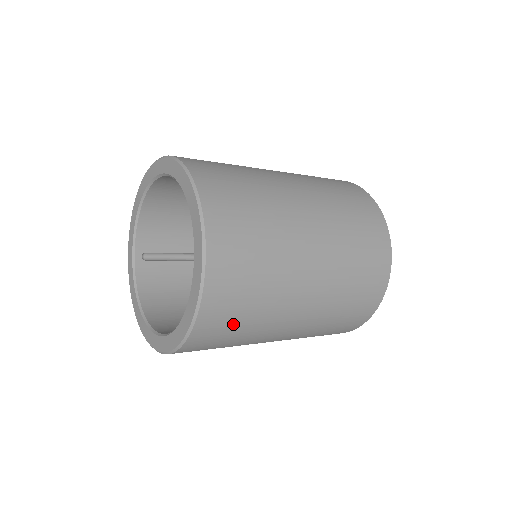
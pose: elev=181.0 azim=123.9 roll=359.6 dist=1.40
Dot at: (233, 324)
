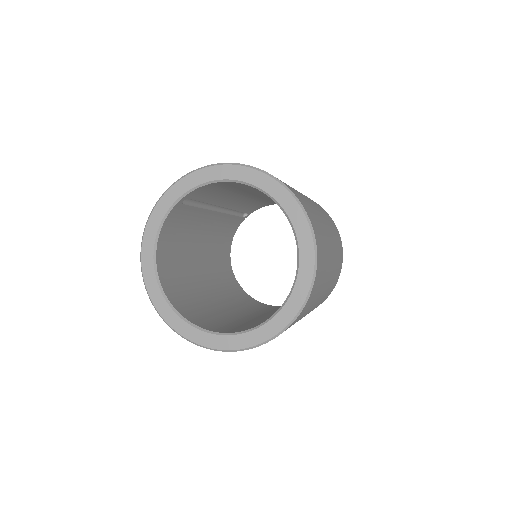
Dot at: occluded
